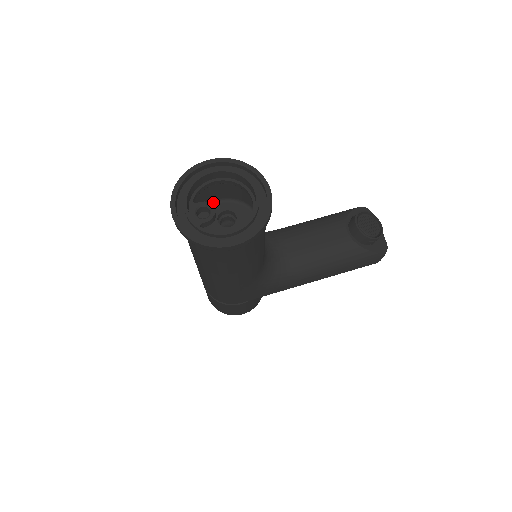
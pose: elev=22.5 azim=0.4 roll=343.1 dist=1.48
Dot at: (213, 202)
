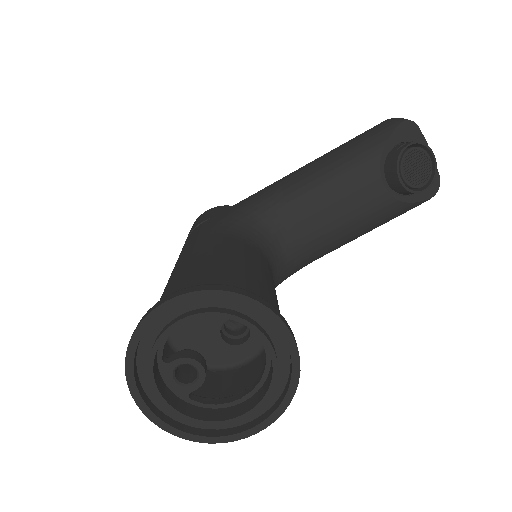
Dot at: occluded
